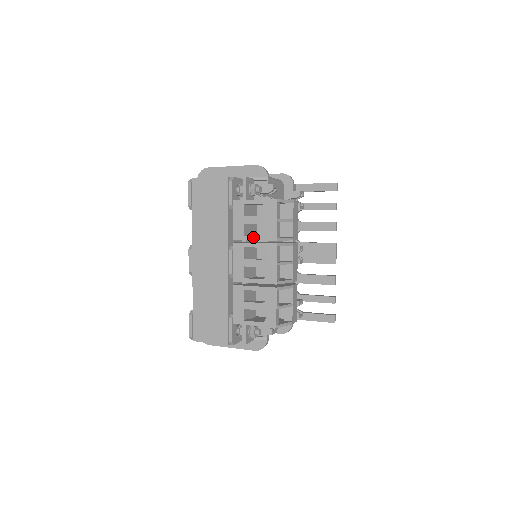
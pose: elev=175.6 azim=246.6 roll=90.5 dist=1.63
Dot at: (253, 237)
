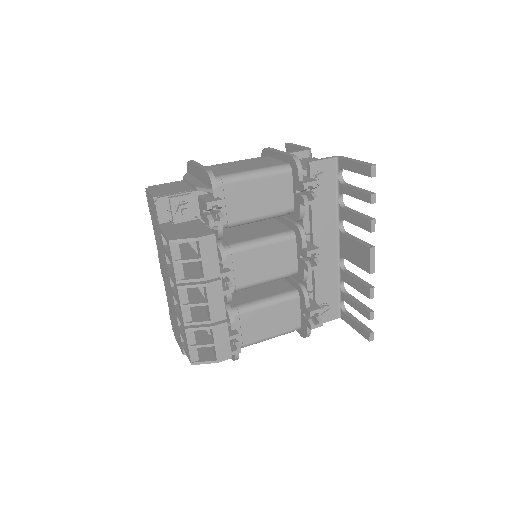
Dot at: (169, 270)
